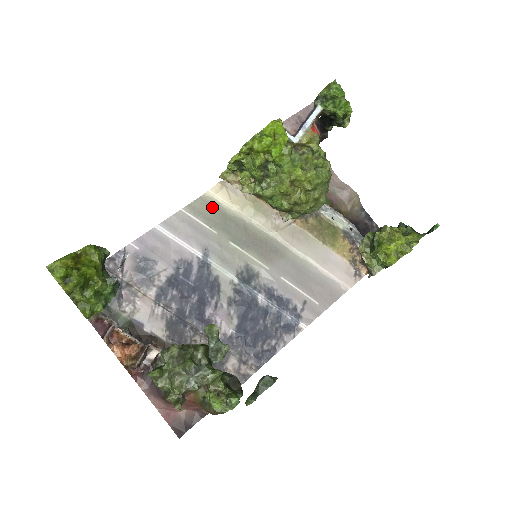
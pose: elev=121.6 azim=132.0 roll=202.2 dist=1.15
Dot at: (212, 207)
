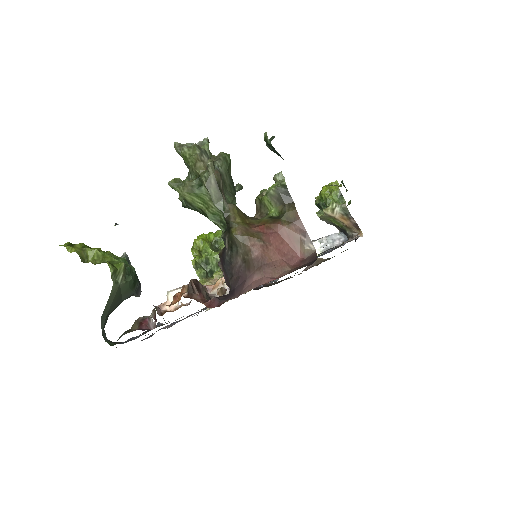
Dot at: occluded
